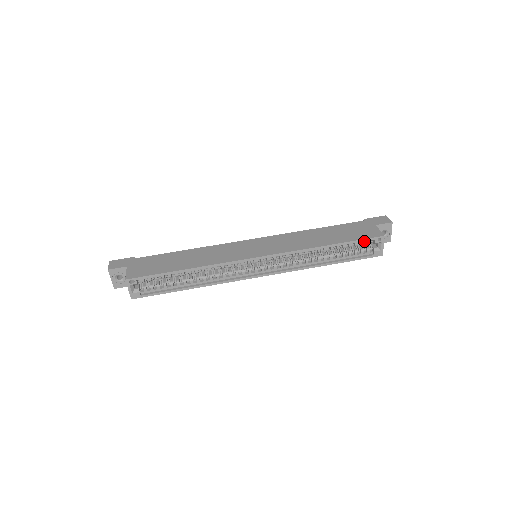
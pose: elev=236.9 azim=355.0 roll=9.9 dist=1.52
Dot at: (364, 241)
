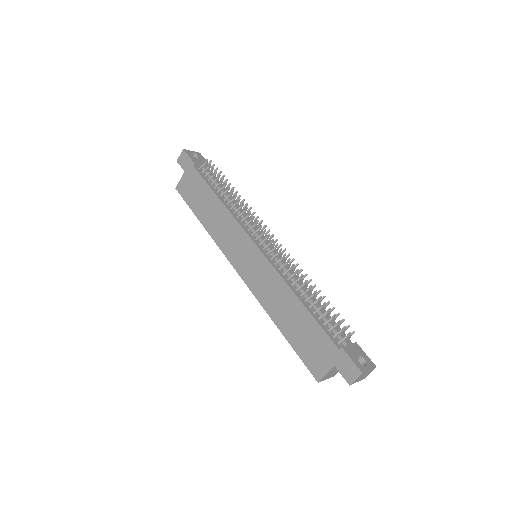
Dot at: (308, 360)
